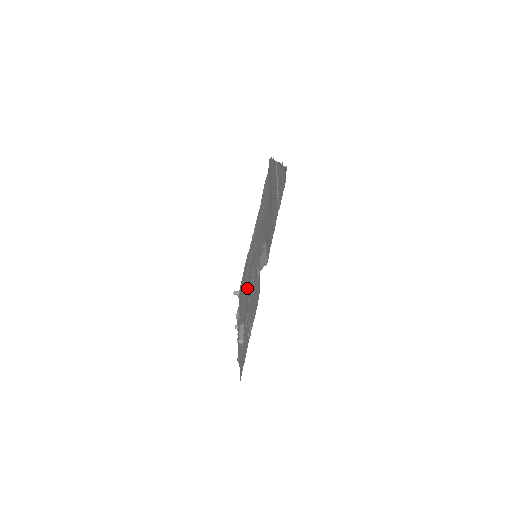
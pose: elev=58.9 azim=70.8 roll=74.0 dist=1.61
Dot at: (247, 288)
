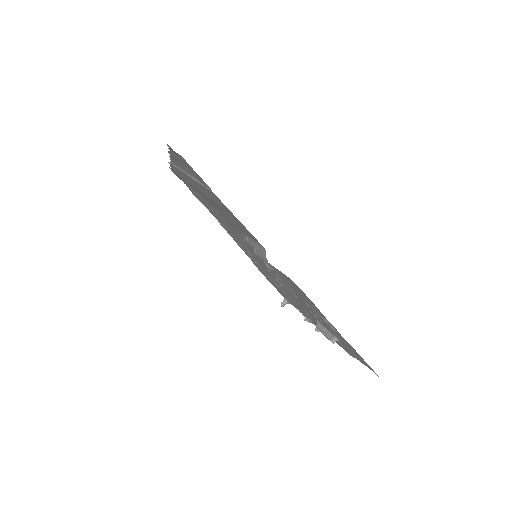
Dot at: occluded
